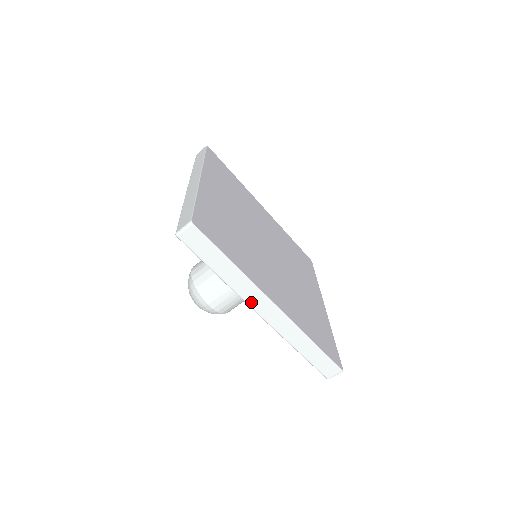
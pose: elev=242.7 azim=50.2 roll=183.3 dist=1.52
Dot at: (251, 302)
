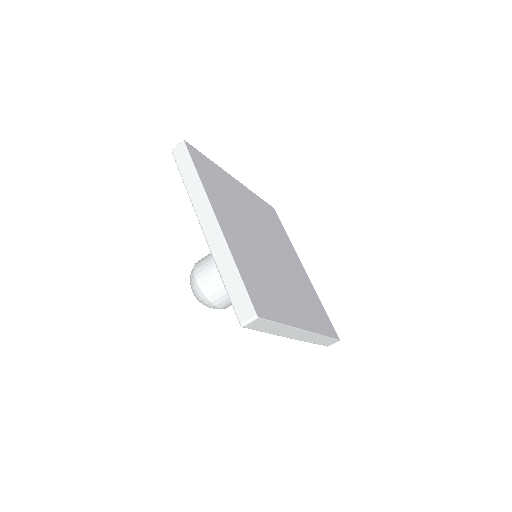
Dot at: (289, 336)
